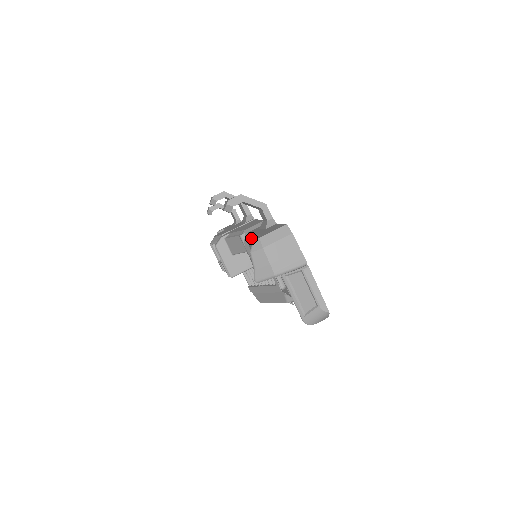
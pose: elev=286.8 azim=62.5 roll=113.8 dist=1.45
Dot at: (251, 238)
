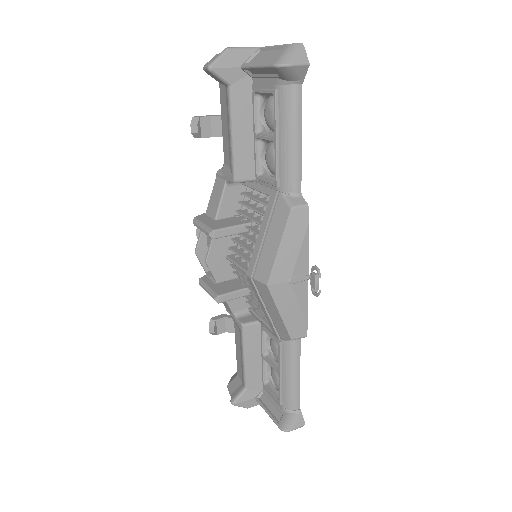
Dot at: (223, 141)
